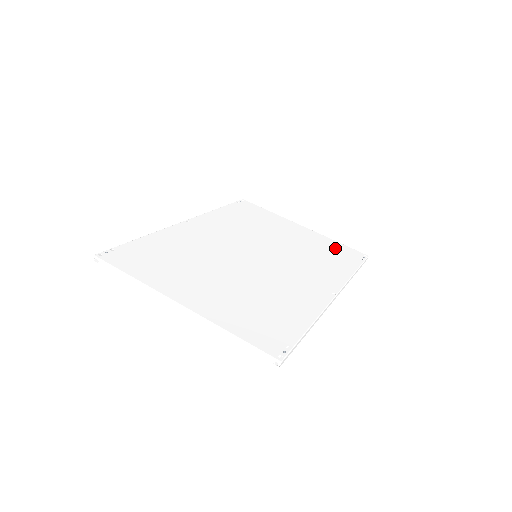
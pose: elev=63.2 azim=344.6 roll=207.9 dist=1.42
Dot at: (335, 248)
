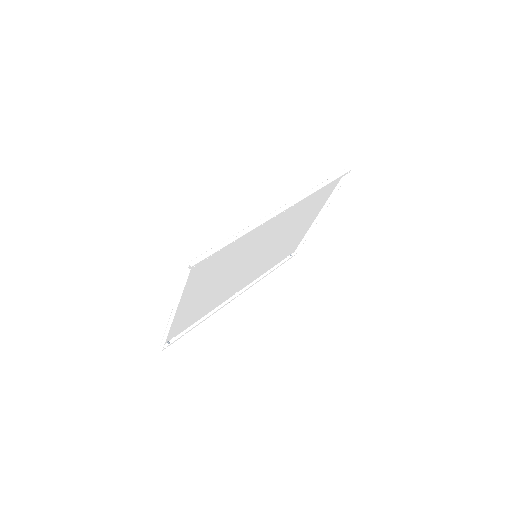
Dot at: (324, 194)
